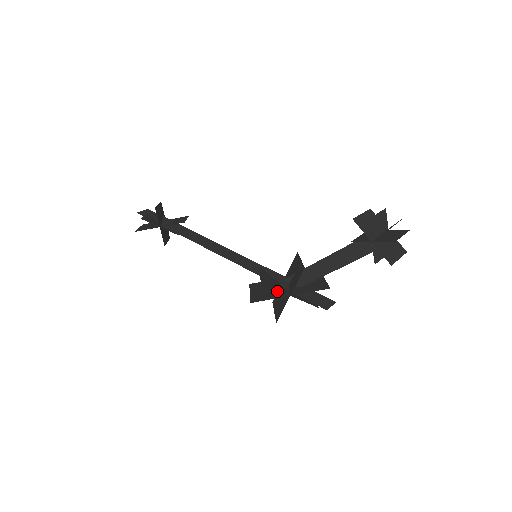
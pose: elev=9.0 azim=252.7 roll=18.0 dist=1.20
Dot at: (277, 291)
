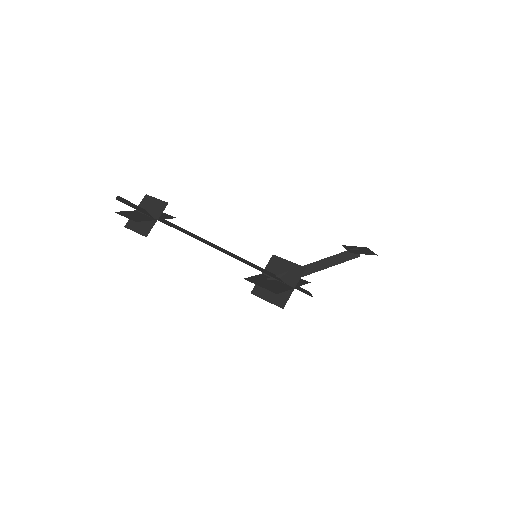
Dot at: (279, 285)
